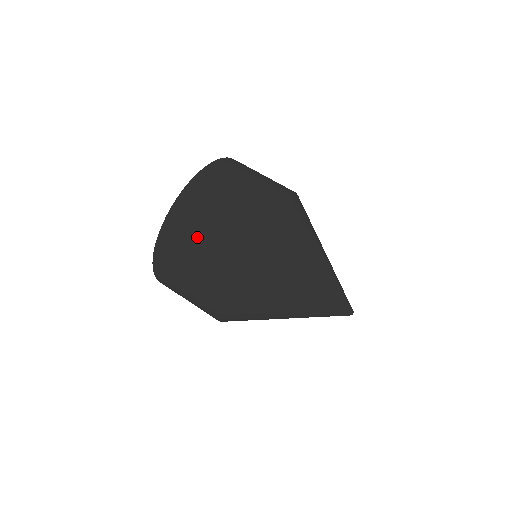
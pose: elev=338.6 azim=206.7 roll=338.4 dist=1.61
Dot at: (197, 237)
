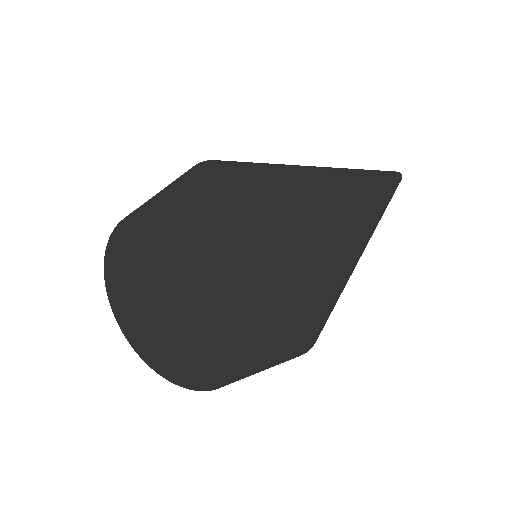
Dot at: (140, 220)
